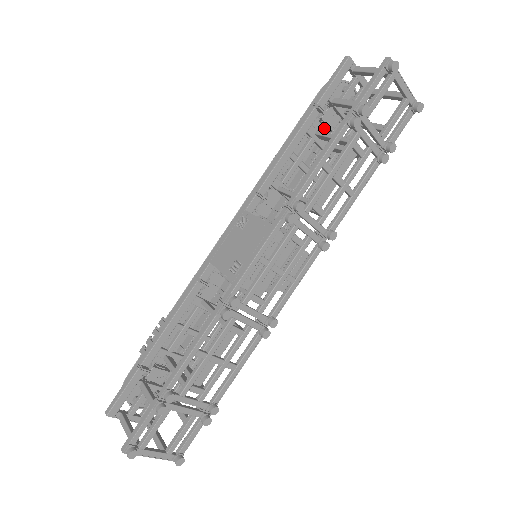
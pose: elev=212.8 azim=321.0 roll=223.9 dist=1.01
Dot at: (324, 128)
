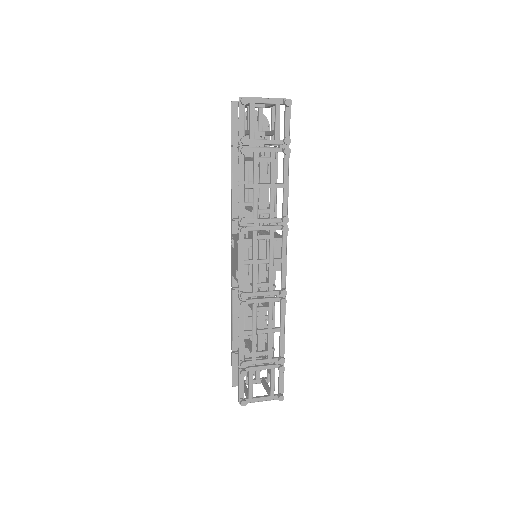
Dot at: (257, 146)
